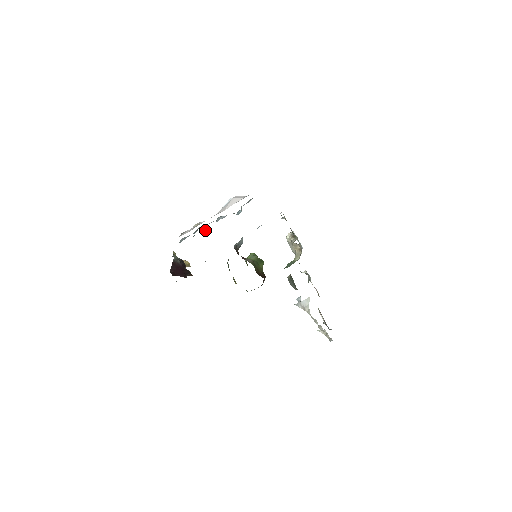
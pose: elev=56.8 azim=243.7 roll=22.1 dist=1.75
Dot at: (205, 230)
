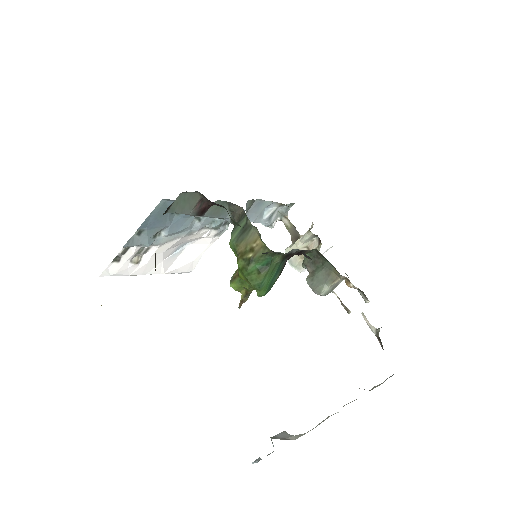
Dot at: occluded
